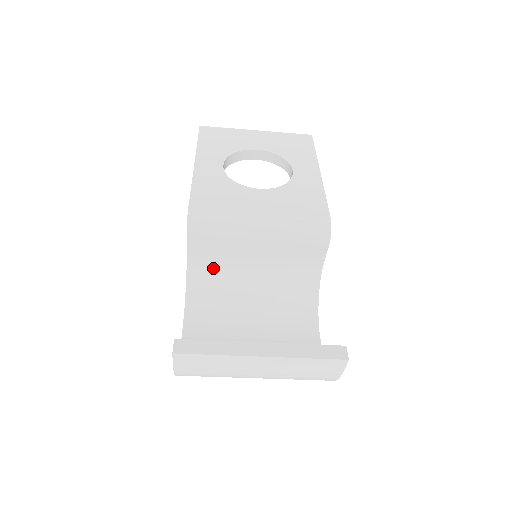
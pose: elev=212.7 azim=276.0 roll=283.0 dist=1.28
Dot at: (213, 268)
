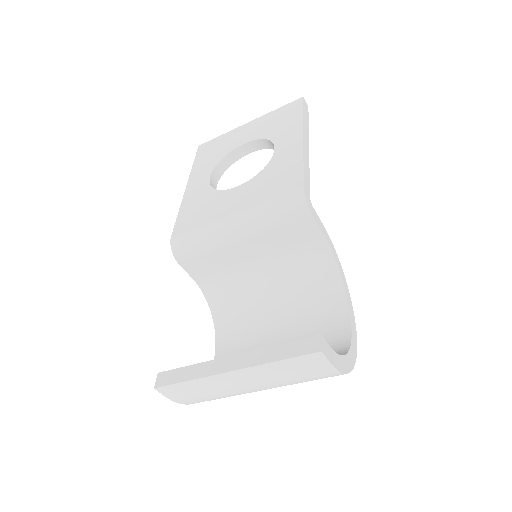
Dot at: (223, 283)
